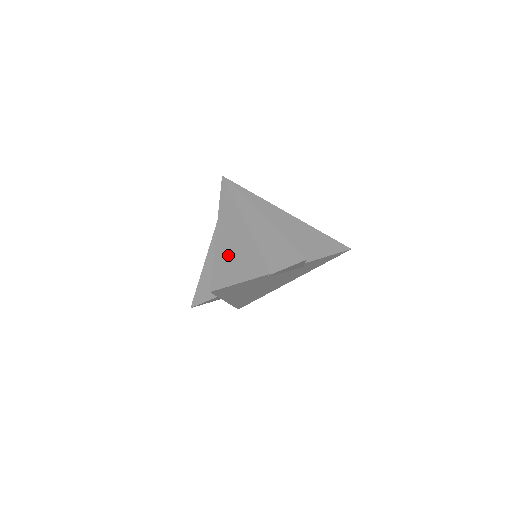
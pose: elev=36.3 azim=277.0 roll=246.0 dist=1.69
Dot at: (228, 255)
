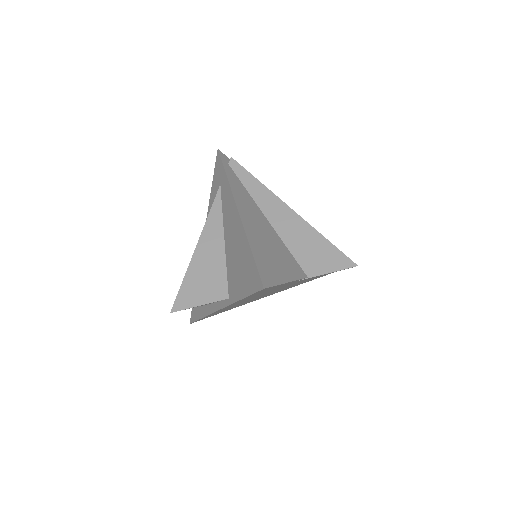
Dot at: (262, 245)
